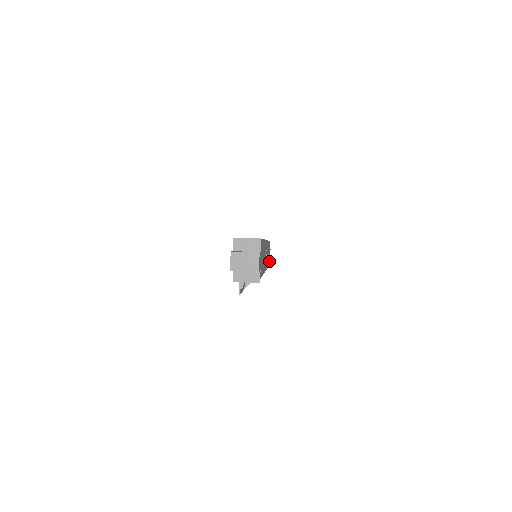
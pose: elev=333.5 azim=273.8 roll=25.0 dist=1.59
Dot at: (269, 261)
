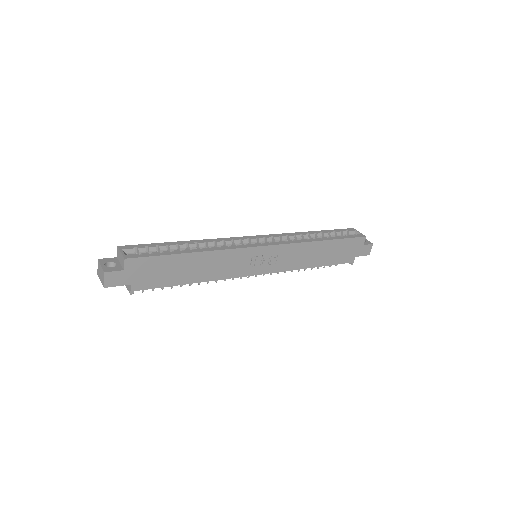
Dot at: (347, 259)
